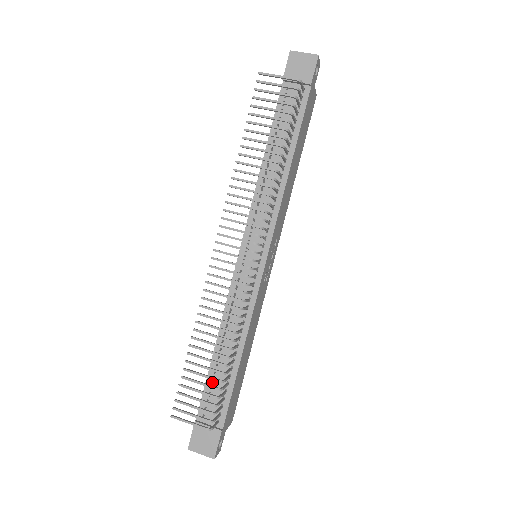
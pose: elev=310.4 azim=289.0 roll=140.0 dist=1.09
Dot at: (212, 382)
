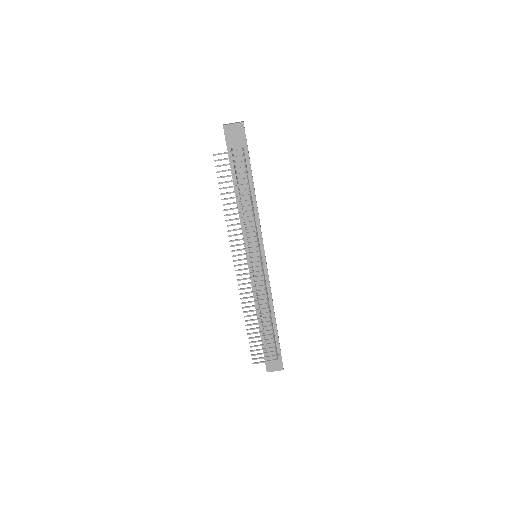
Dot at: occluded
